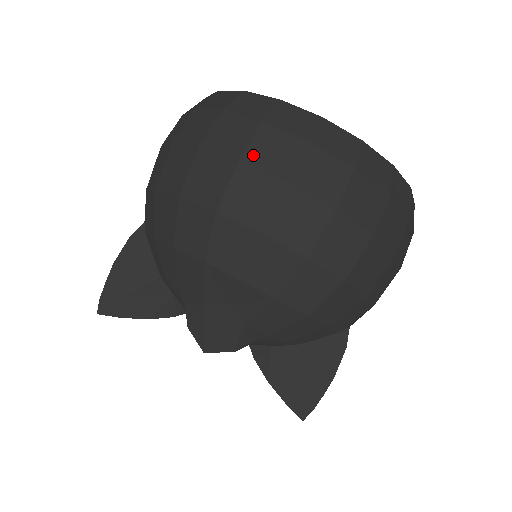
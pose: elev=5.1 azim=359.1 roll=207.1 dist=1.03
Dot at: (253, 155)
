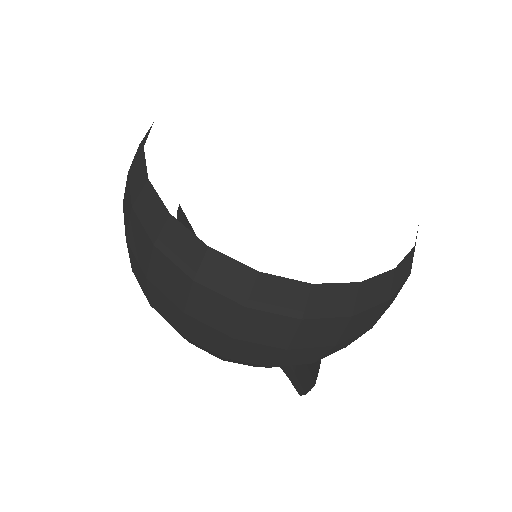
Dot at: (130, 239)
